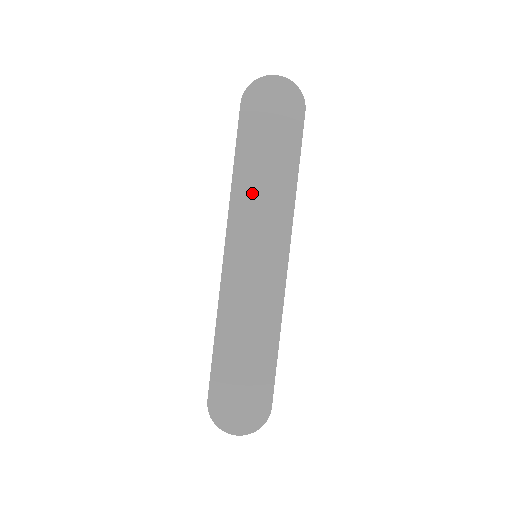
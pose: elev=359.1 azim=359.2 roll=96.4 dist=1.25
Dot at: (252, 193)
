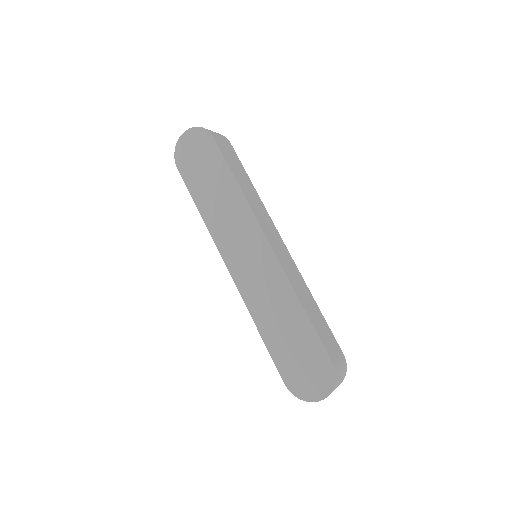
Dot at: (218, 217)
